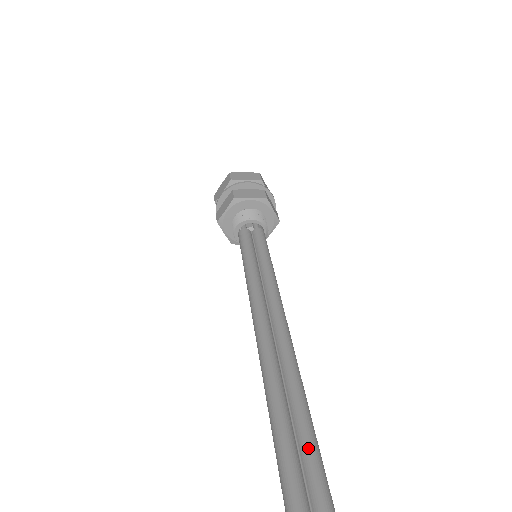
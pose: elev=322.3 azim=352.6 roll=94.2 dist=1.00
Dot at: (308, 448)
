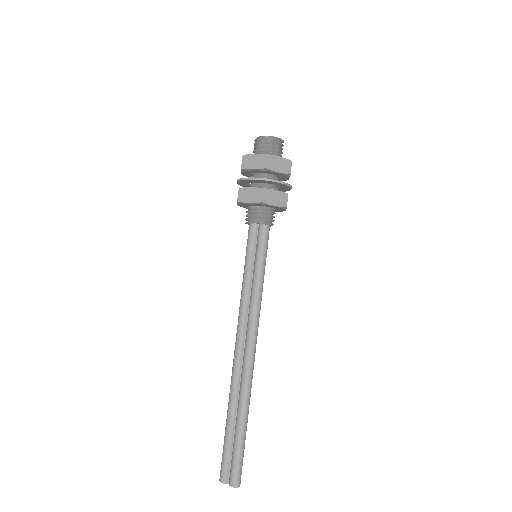
Dot at: (237, 424)
